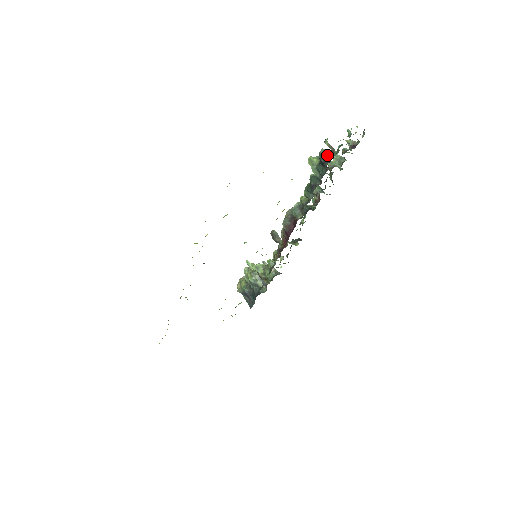
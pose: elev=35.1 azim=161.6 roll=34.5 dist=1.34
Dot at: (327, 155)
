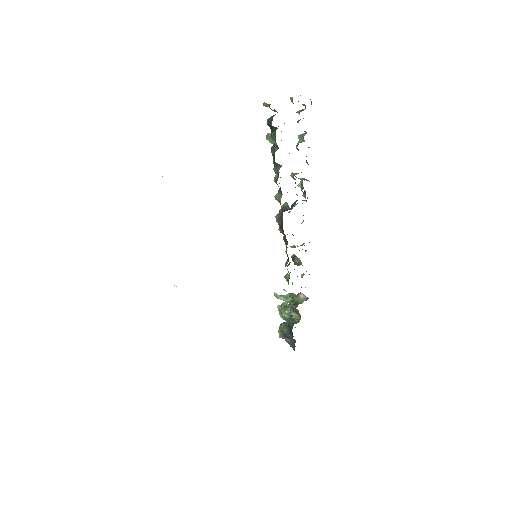
Dot at: (271, 117)
